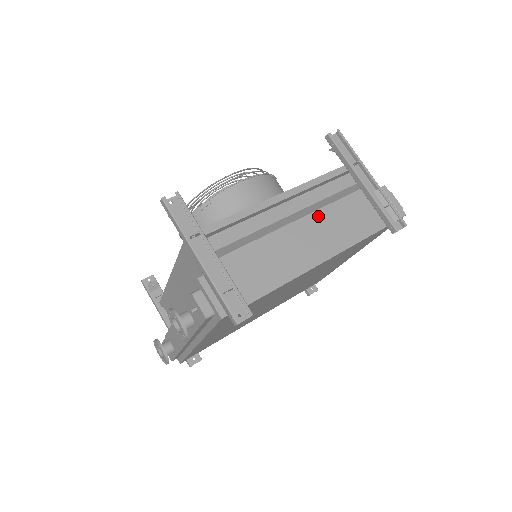
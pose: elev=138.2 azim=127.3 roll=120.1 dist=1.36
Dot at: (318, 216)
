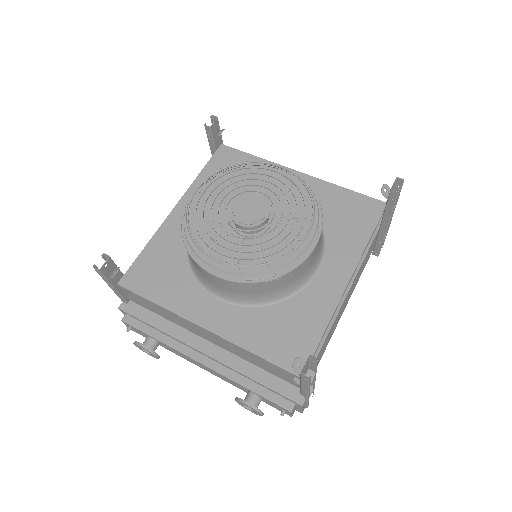
Dot at: occluded
